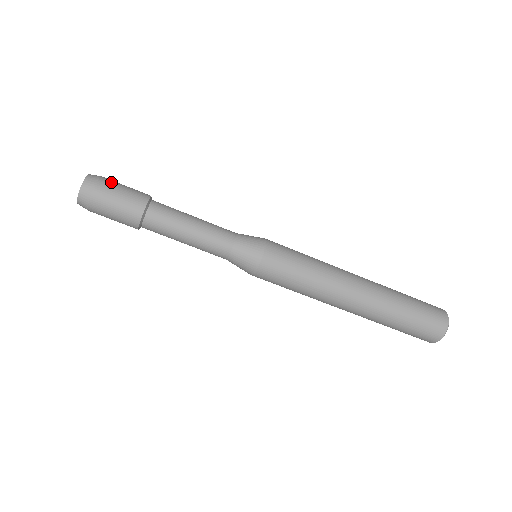
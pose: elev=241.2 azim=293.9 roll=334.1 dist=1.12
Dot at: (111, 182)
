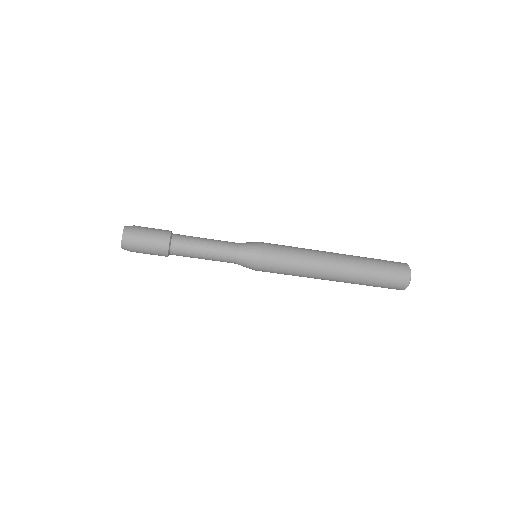
Dot at: (142, 228)
